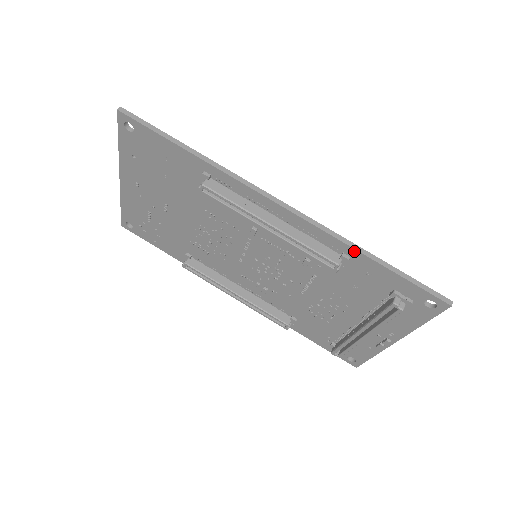
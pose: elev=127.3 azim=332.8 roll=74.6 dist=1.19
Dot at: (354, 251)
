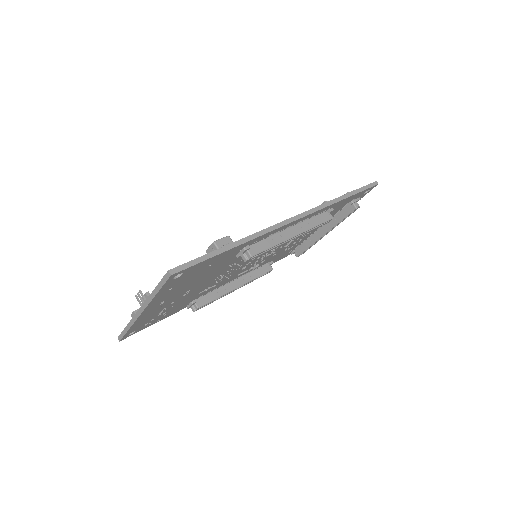
Dot at: (336, 203)
